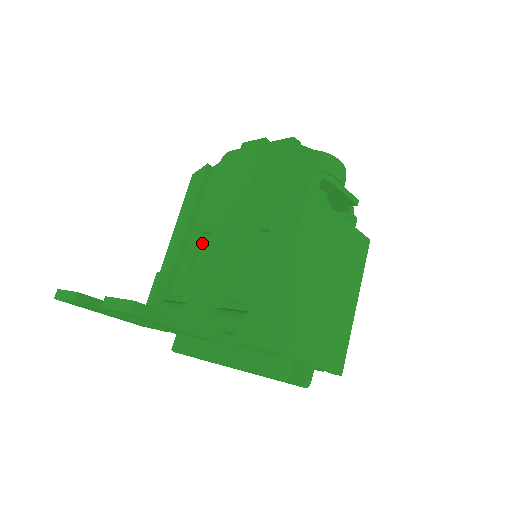
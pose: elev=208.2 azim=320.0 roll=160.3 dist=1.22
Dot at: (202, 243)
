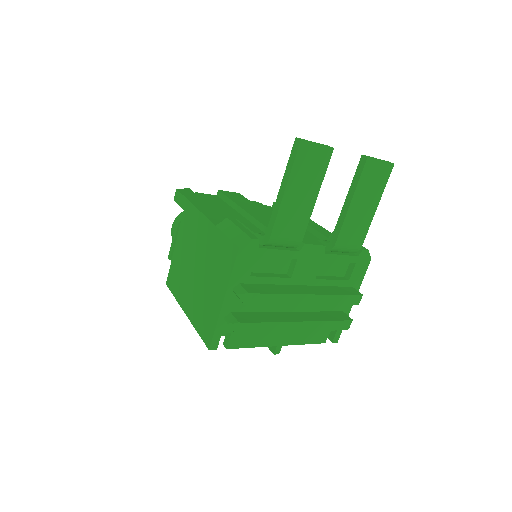
Dot at: occluded
